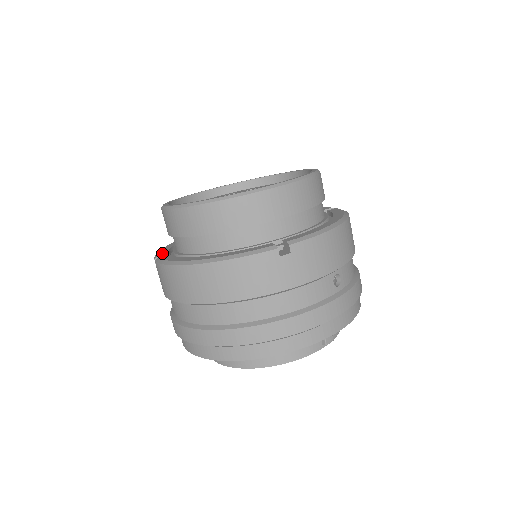
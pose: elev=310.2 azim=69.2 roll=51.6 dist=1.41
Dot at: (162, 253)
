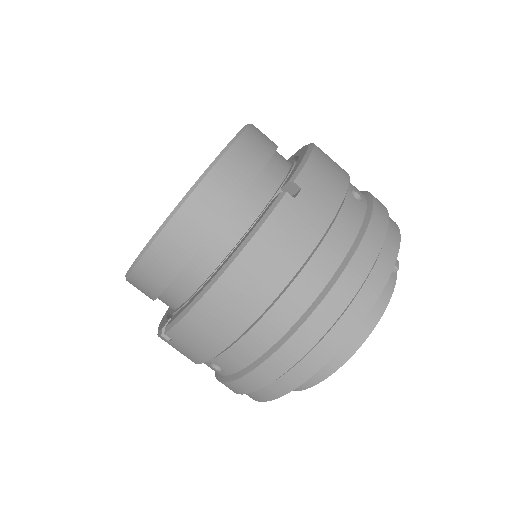
Dot at: (164, 324)
